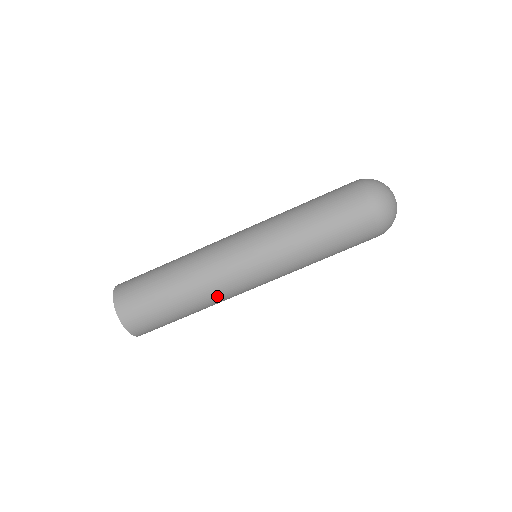
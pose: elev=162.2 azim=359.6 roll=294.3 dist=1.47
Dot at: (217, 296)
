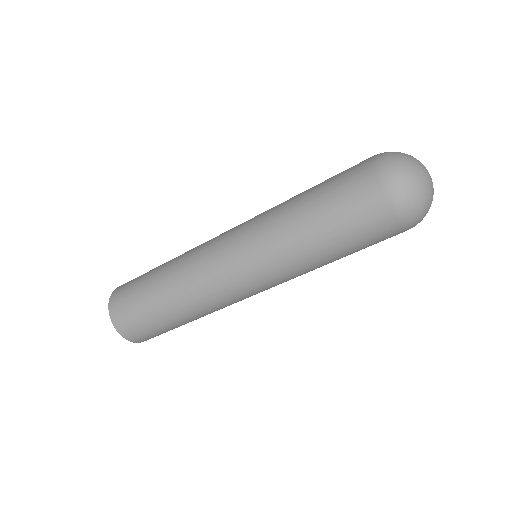
Dot at: (194, 284)
